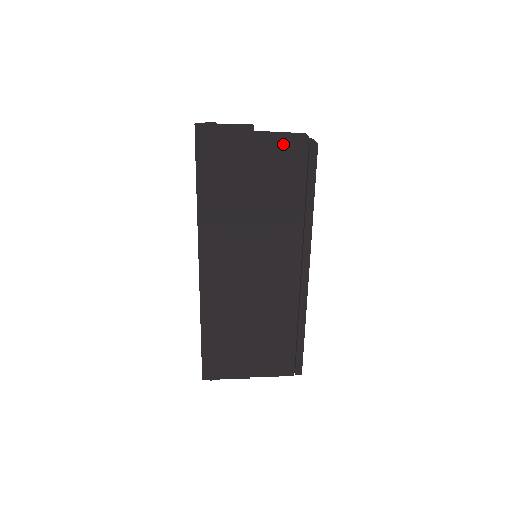
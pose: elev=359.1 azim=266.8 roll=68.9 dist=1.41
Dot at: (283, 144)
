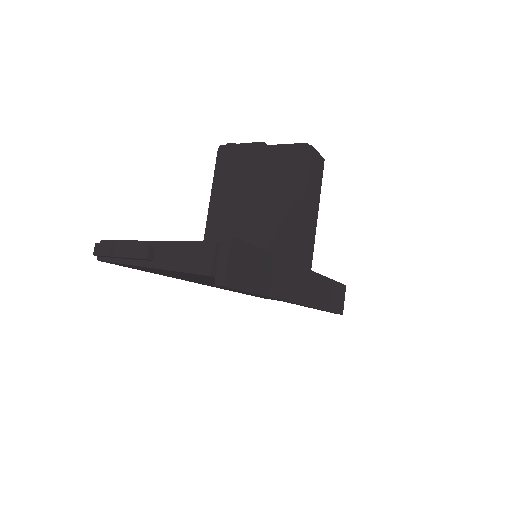
Dot at: (189, 274)
